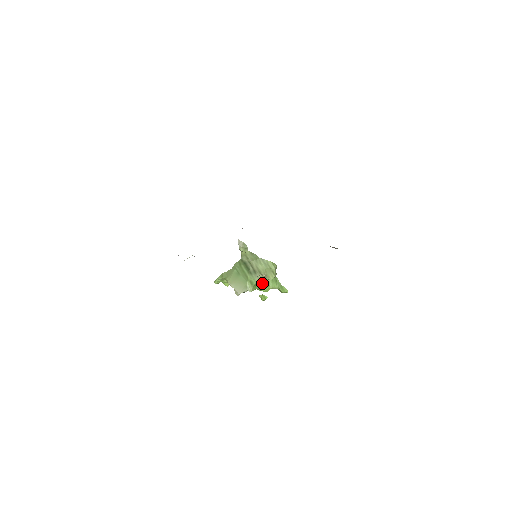
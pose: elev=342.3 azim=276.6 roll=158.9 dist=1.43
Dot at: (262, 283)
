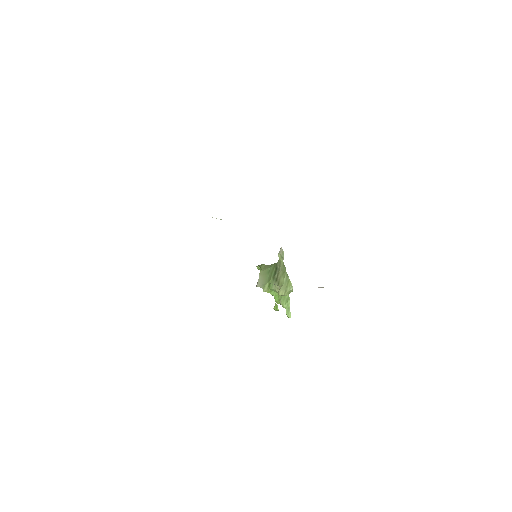
Dot at: occluded
